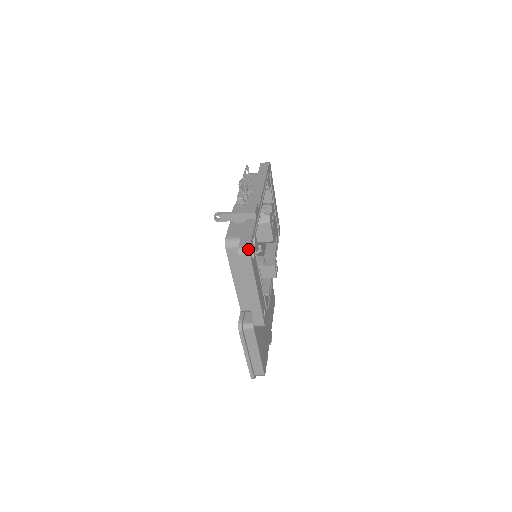
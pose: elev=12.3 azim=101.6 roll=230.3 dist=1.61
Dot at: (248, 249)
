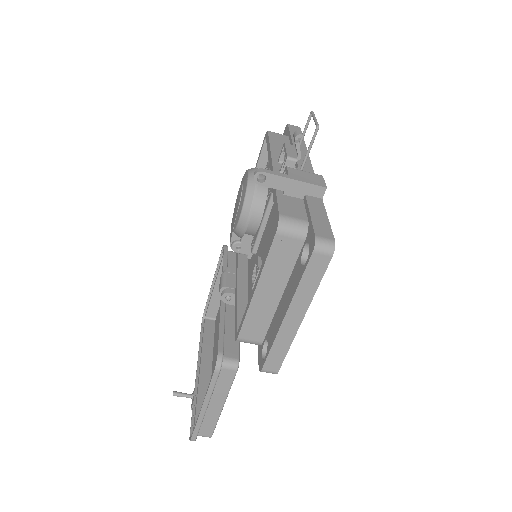
Dot at: (333, 245)
